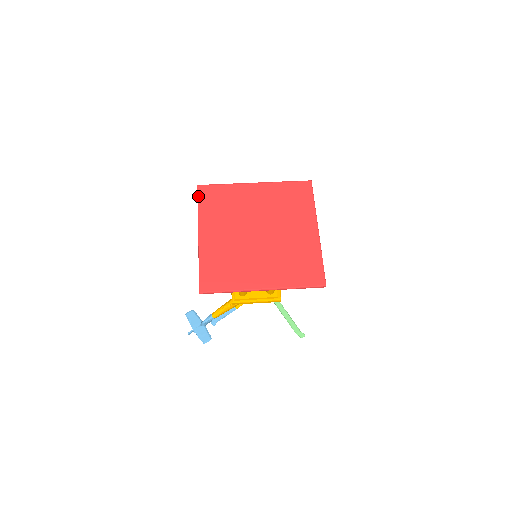
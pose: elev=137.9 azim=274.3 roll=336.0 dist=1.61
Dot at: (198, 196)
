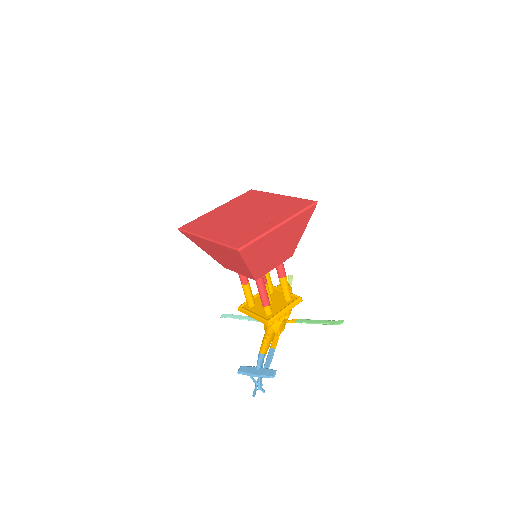
Dot at: (184, 230)
